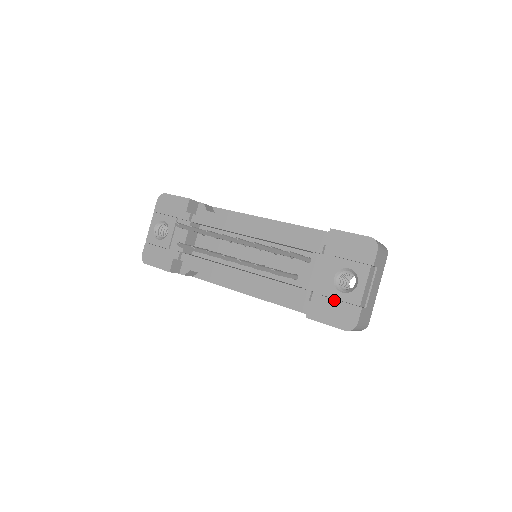
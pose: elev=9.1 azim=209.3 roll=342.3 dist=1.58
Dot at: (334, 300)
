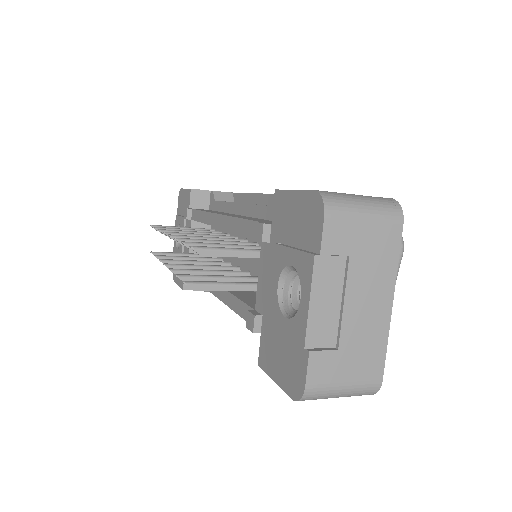
Dot at: (280, 333)
